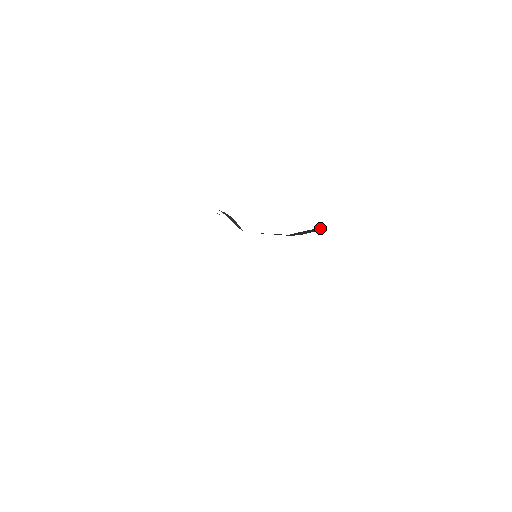
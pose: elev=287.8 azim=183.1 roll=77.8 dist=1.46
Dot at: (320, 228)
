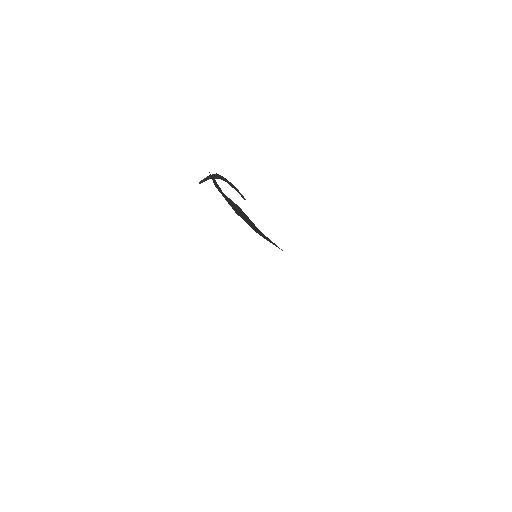
Dot at: occluded
